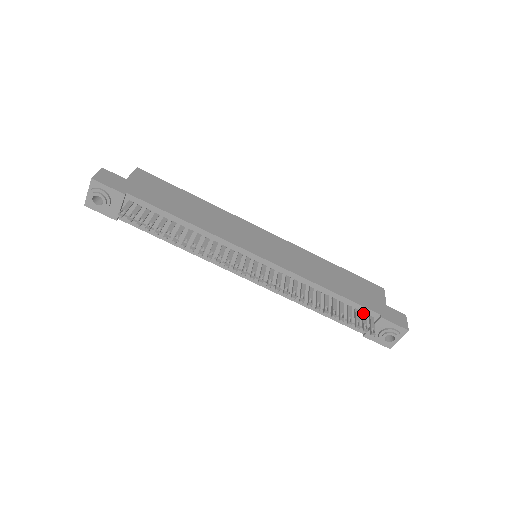
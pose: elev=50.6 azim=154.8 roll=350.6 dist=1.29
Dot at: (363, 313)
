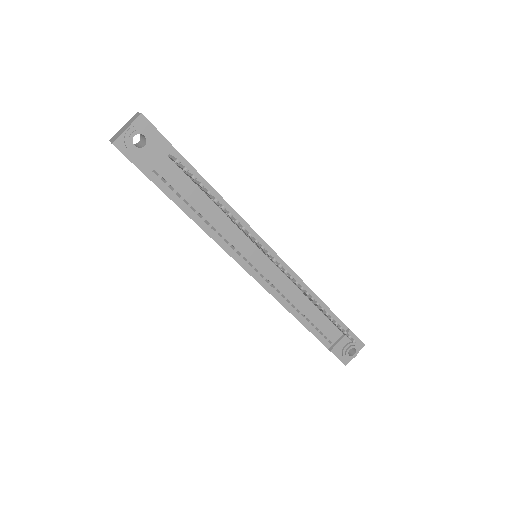
Dot at: occluded
